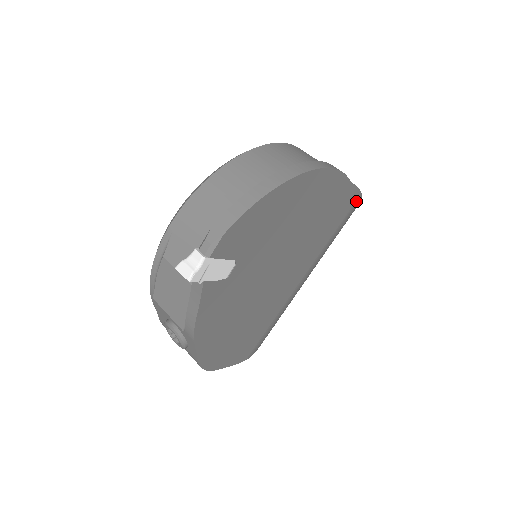
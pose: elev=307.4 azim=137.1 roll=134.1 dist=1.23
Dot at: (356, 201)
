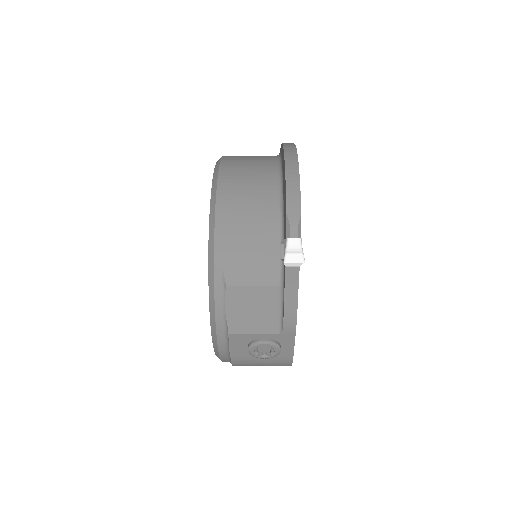
Dot at: occluded
